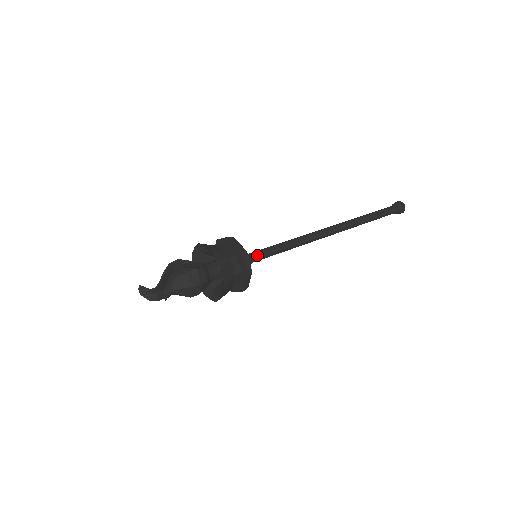
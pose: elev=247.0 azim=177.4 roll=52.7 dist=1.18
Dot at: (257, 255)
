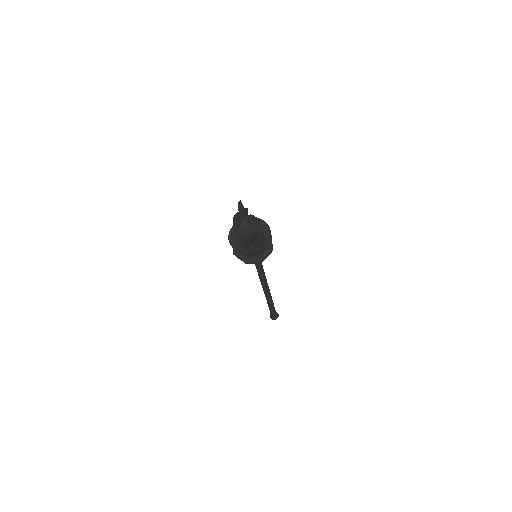
Dot at: occluded
